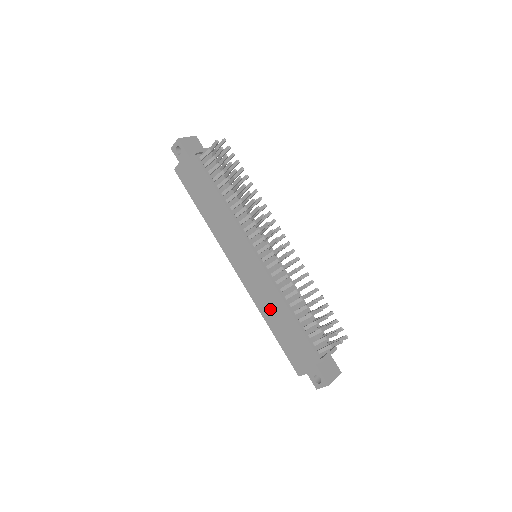
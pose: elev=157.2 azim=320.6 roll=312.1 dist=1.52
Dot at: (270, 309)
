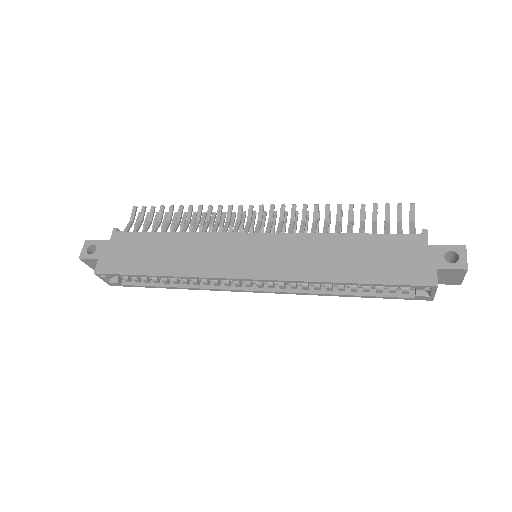
Dot at: (324, 262)
